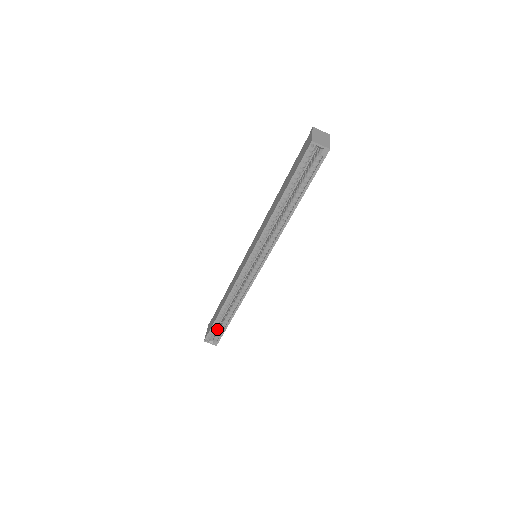
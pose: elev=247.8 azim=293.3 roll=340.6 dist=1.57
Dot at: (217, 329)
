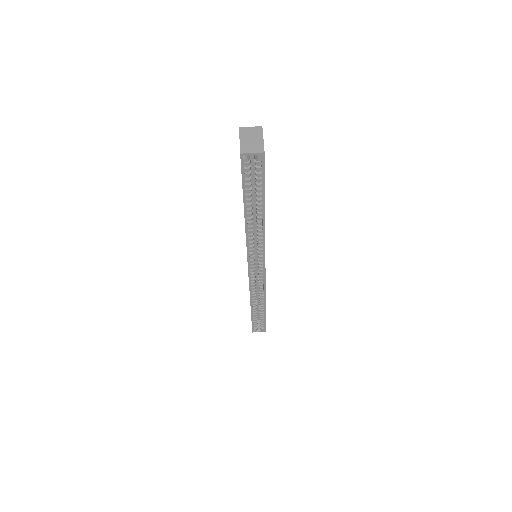
Dot at: occluded
